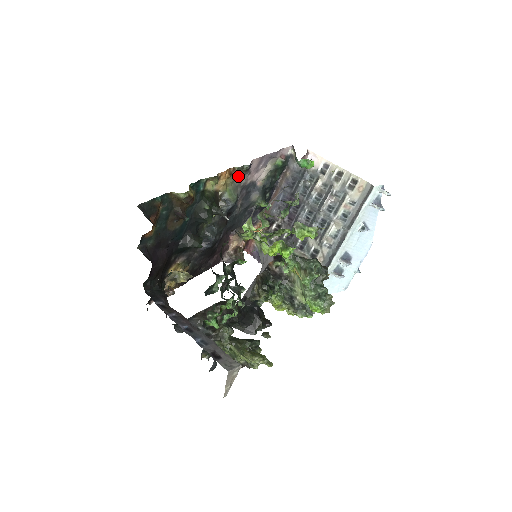
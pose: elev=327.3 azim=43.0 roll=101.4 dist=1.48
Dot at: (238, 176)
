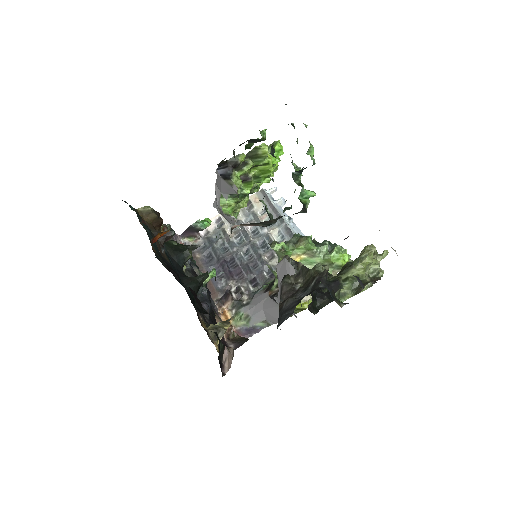
Dot at: occluded
